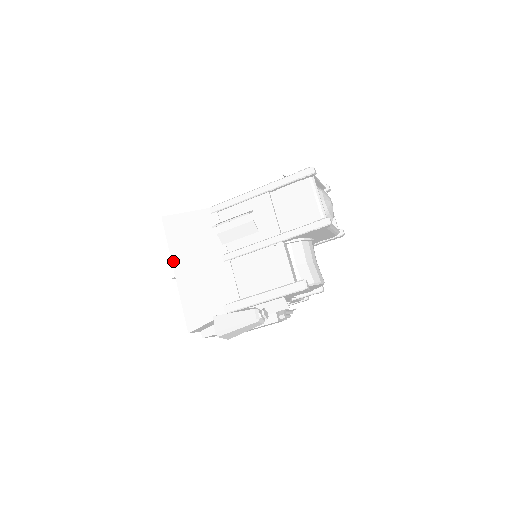
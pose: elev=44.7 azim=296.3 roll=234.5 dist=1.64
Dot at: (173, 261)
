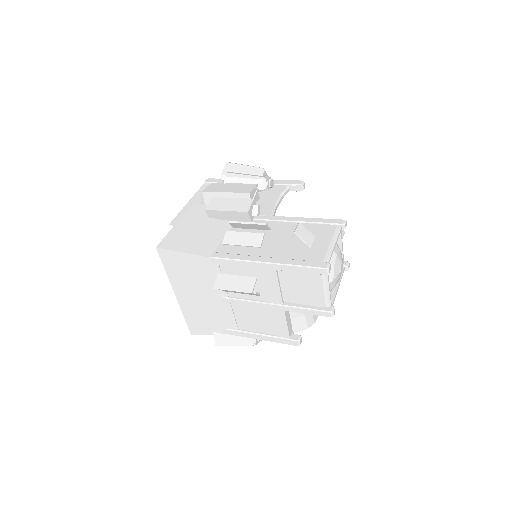
Dot at: (173, 286)
